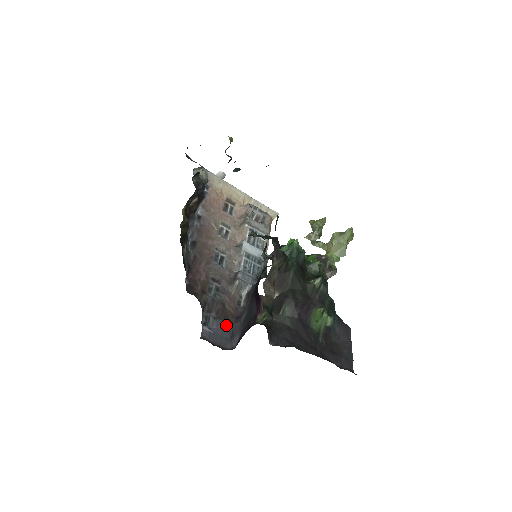
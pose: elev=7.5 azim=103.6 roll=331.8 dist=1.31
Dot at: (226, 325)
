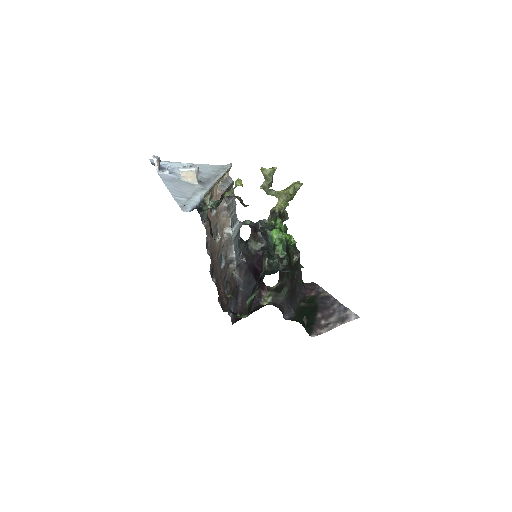
Dot at: (235, 298)
